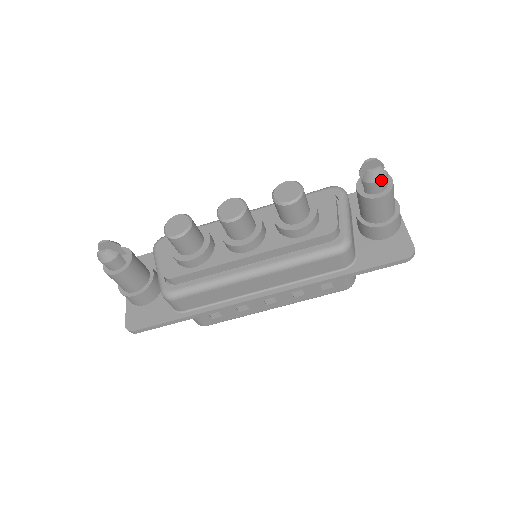
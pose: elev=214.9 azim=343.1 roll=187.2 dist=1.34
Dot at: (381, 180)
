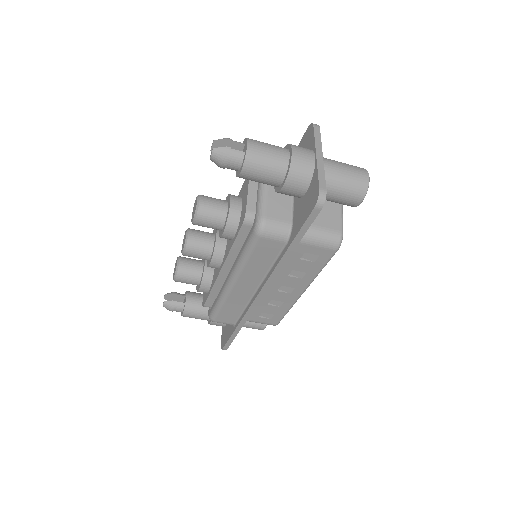
Dot at: (224, 159)
